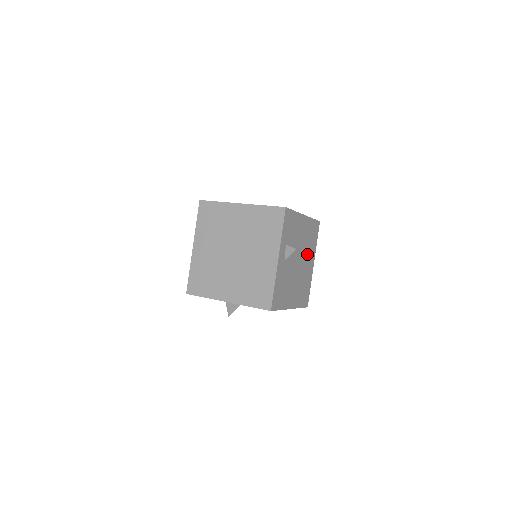
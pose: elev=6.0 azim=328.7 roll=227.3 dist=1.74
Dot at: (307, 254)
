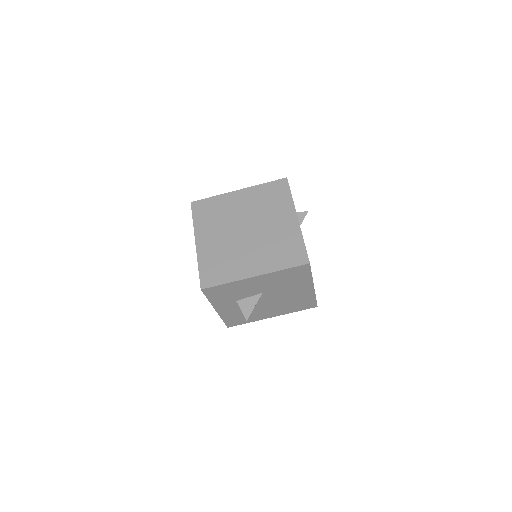
Dot at: occluded
